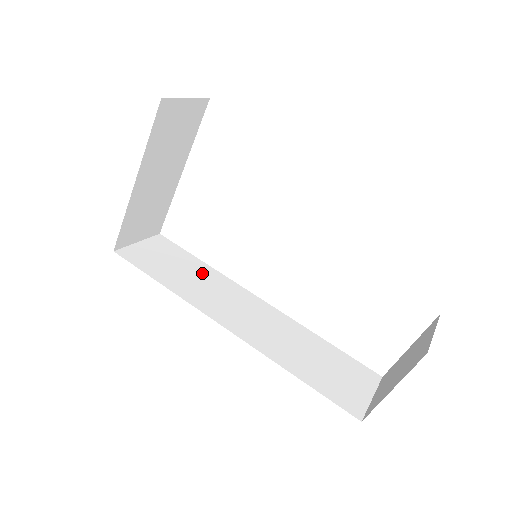
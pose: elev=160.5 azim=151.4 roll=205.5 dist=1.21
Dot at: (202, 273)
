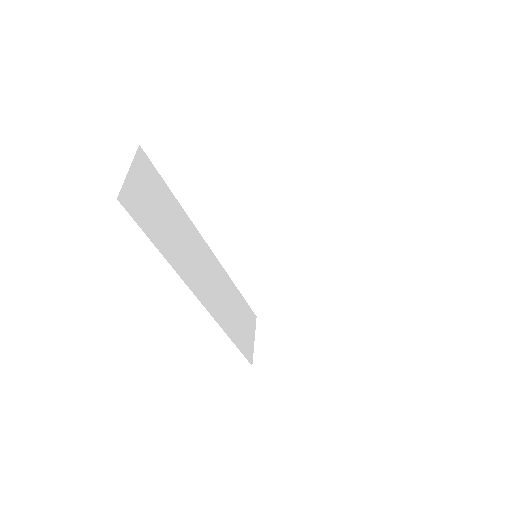
Dot at: (178, 219)
